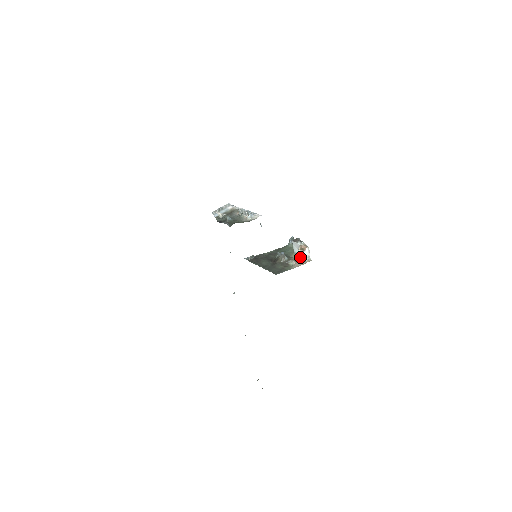
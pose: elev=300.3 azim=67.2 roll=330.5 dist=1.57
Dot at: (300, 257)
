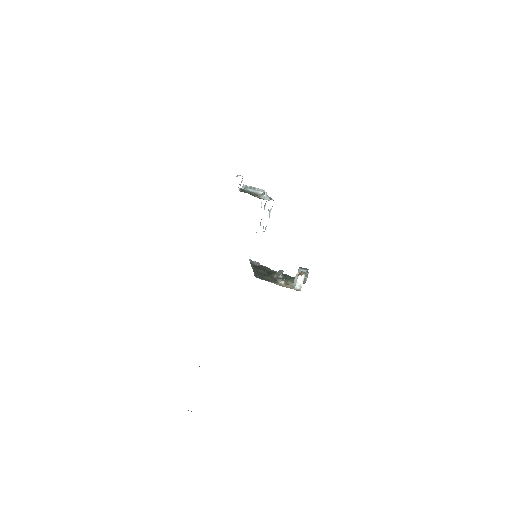
Dot at: (293, 283)
